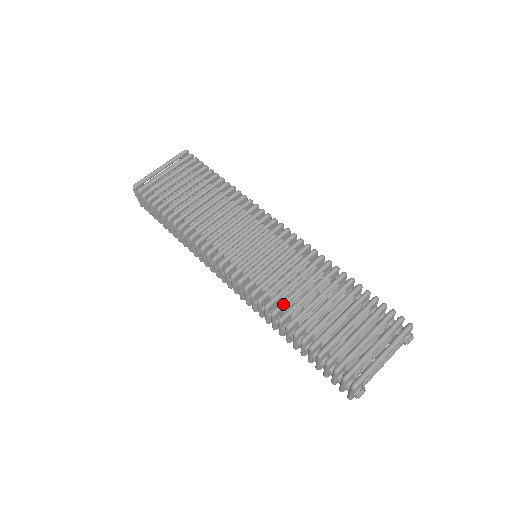
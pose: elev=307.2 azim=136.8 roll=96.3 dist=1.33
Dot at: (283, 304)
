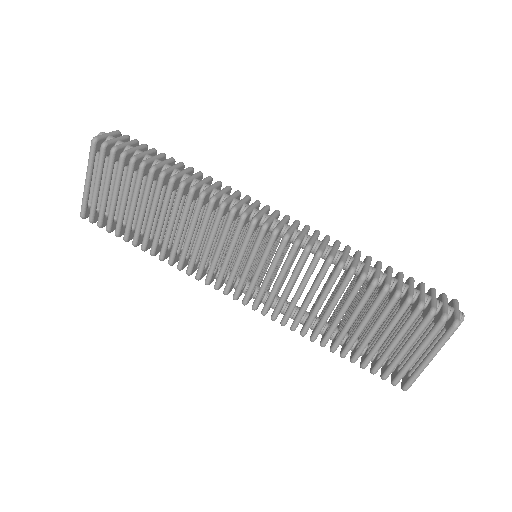
Dot at: (308, 327)
